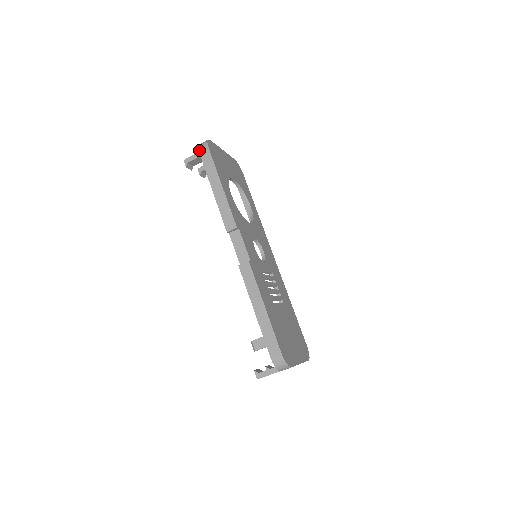
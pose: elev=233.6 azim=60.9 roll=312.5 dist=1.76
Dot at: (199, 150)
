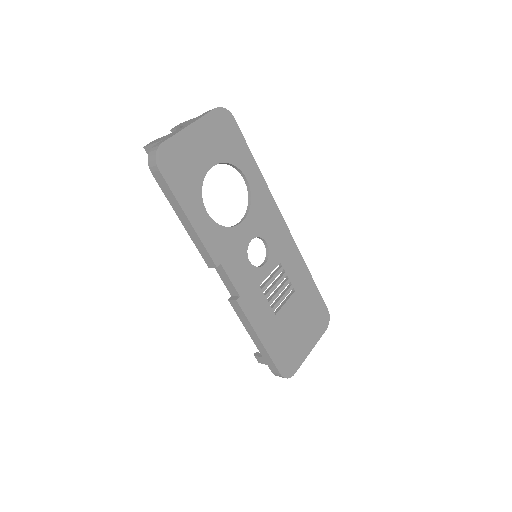
Dot at: occluded
